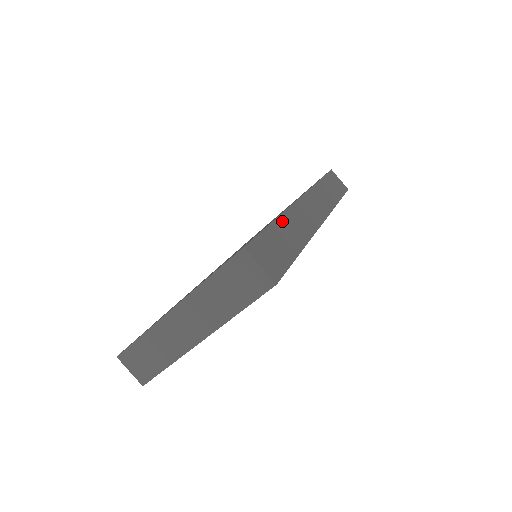
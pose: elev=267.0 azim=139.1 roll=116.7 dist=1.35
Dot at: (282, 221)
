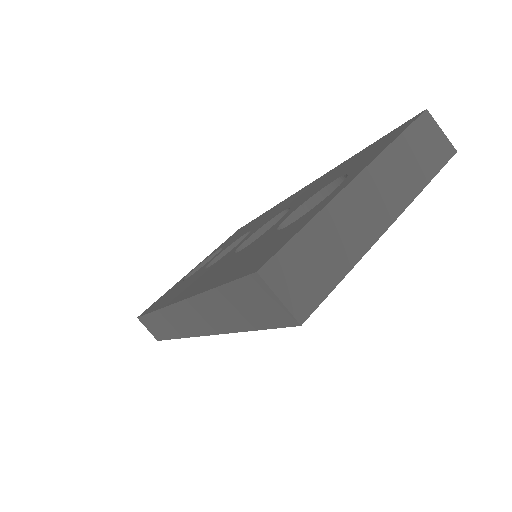
Dot at: occluded
